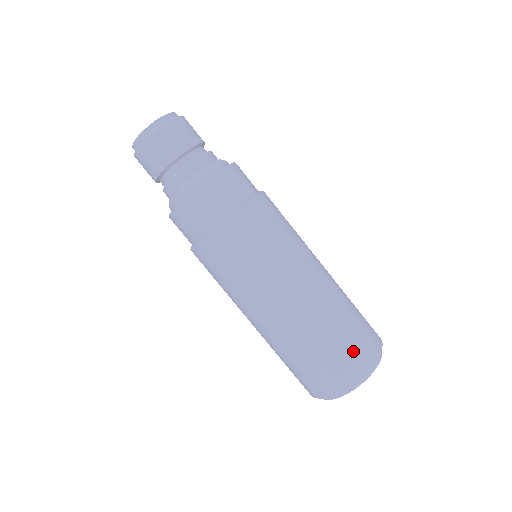
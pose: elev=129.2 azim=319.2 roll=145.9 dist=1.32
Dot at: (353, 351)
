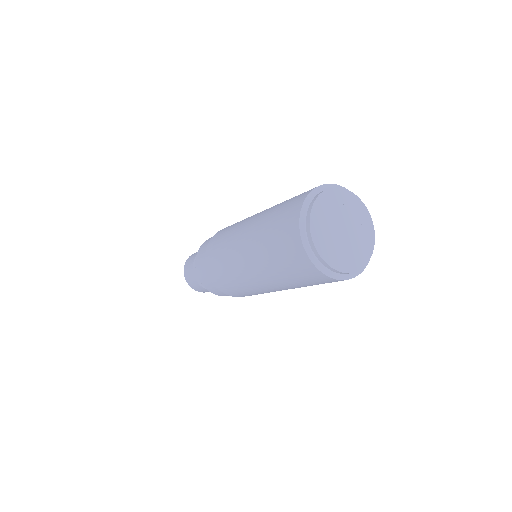
Dot at: occluded
